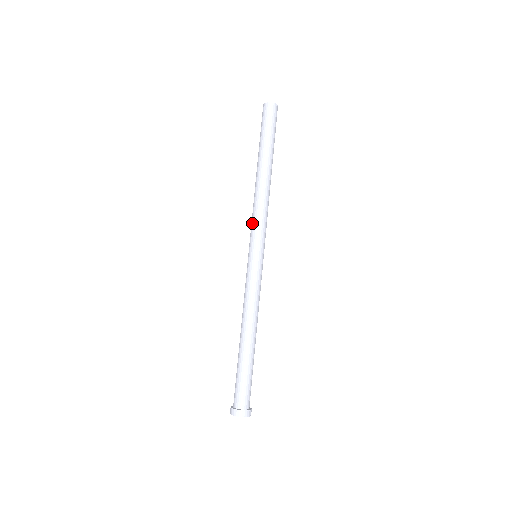
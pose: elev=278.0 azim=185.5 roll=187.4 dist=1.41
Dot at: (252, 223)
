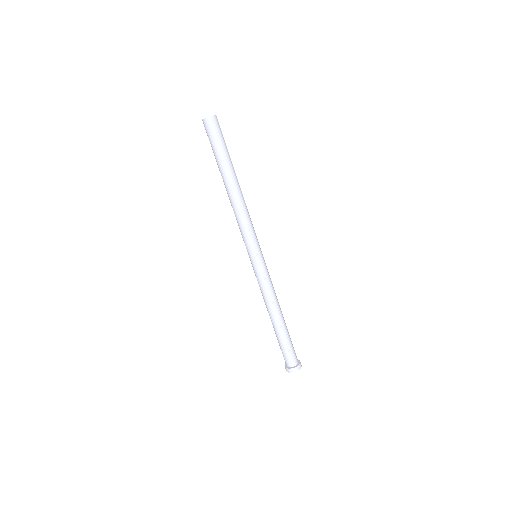
Dot at: (242, 233)
